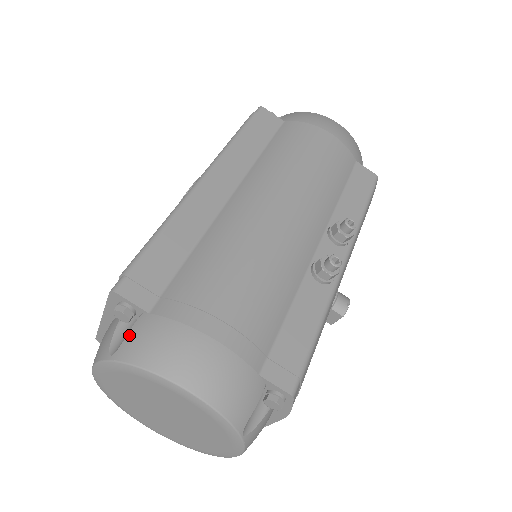
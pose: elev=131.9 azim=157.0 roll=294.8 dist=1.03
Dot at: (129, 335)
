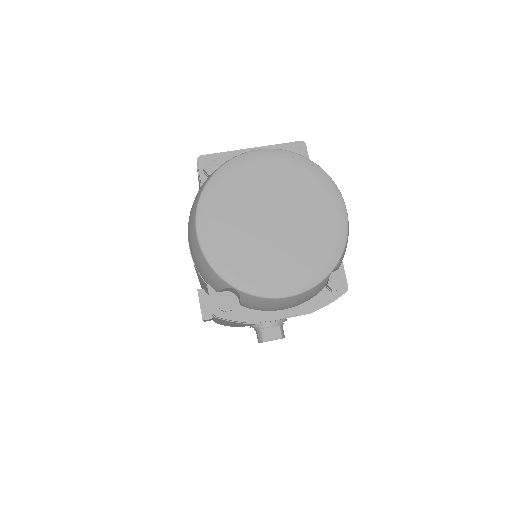
Dot at: occluded
